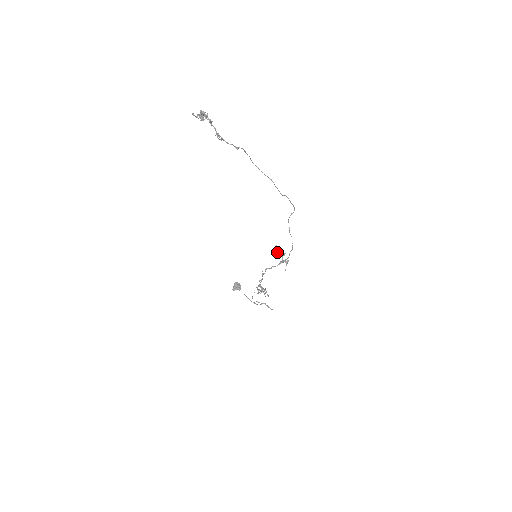
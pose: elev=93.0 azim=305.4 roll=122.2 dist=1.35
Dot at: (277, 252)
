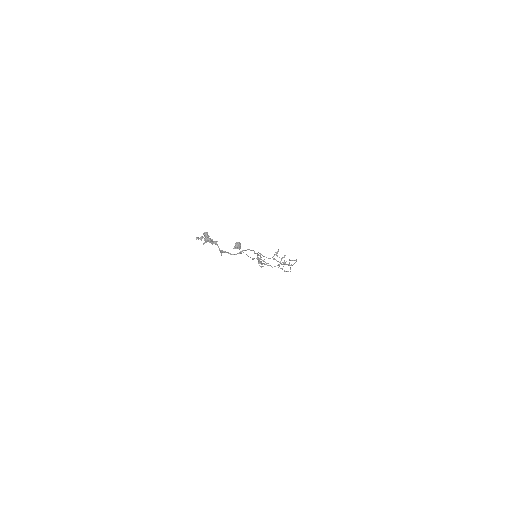
Dot at: (277, 255)
